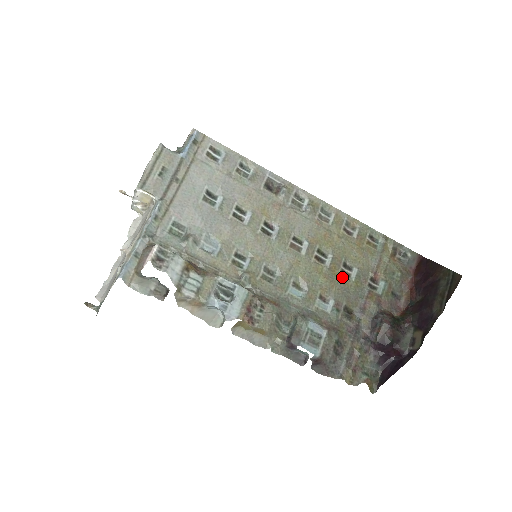
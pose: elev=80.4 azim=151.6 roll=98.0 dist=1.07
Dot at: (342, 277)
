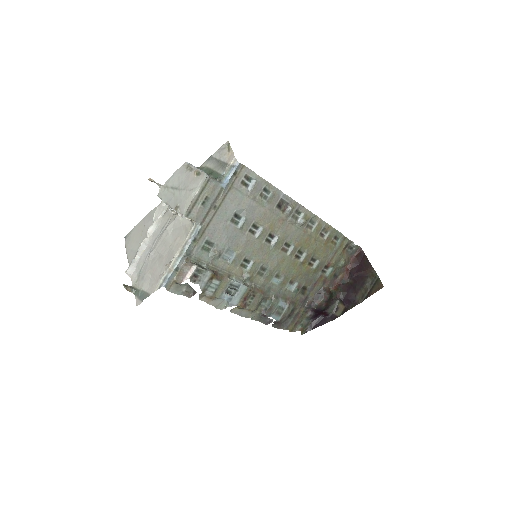
Dot at: (308, 267)
